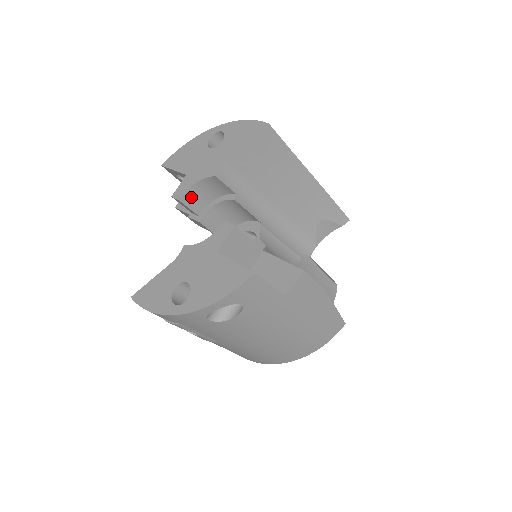
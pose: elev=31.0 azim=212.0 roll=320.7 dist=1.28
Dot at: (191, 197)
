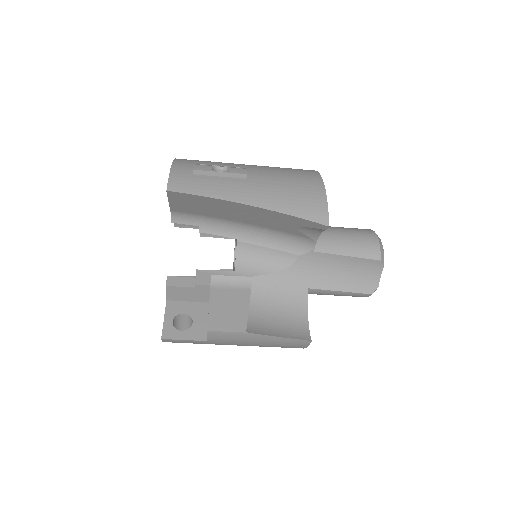
Dot at: occluded
